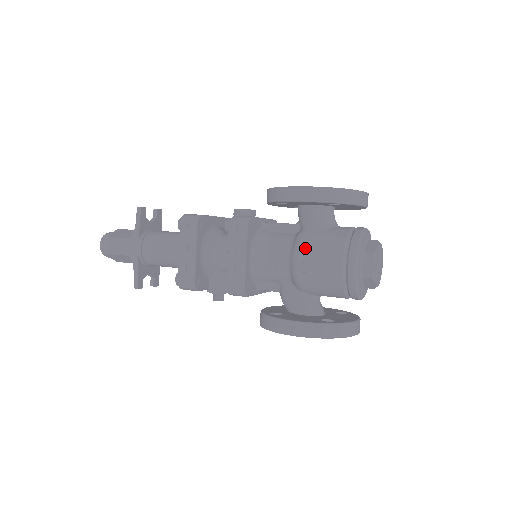
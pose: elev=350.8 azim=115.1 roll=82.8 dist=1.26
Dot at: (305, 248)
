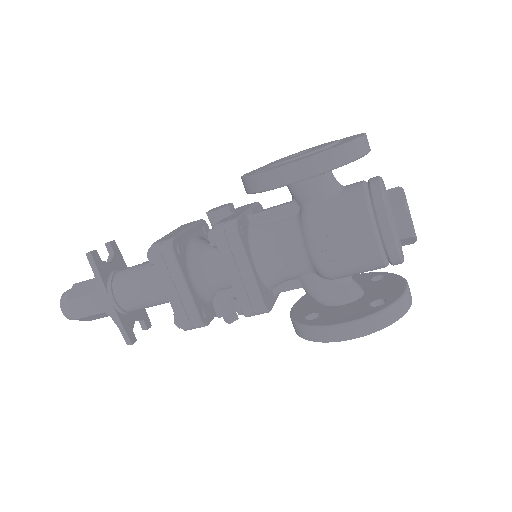
Dot at: (320, 233)
